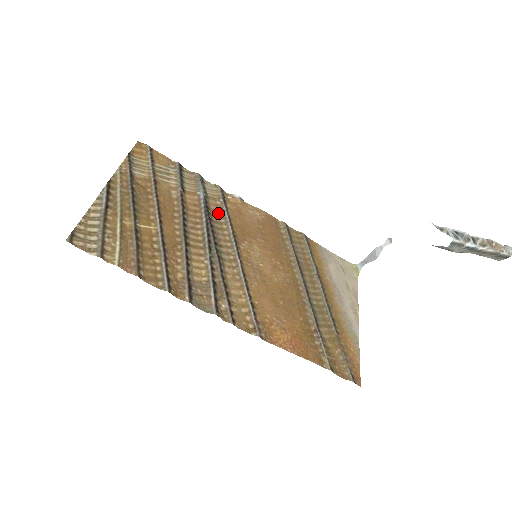
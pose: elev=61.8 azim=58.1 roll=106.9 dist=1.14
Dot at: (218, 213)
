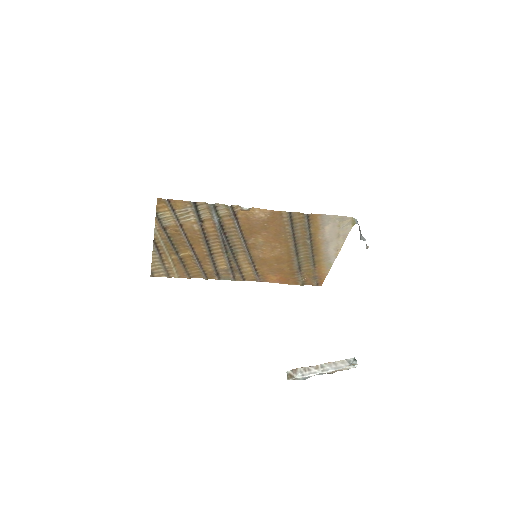
Dot at: (231, 225)
